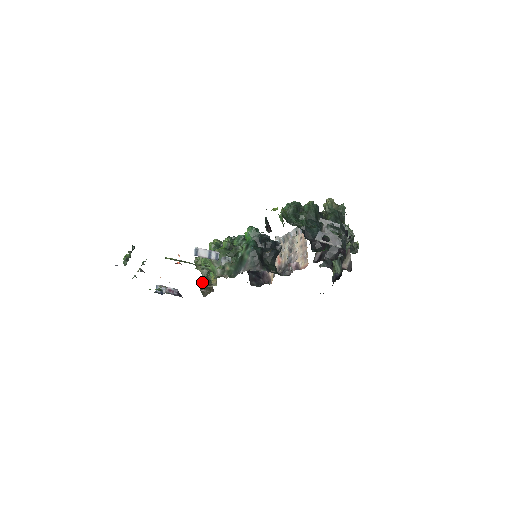
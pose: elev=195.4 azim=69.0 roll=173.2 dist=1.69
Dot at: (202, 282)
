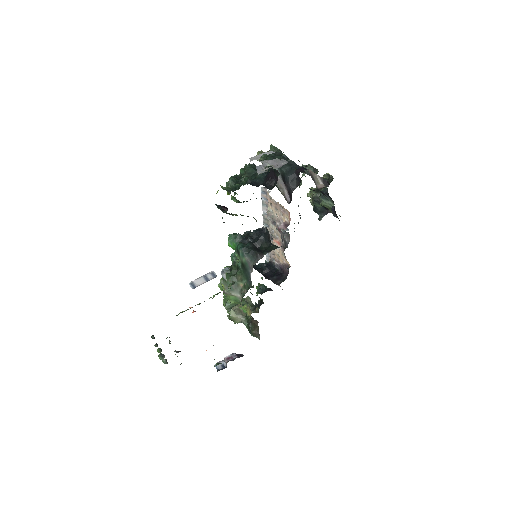
Dot at: (248, 328)
